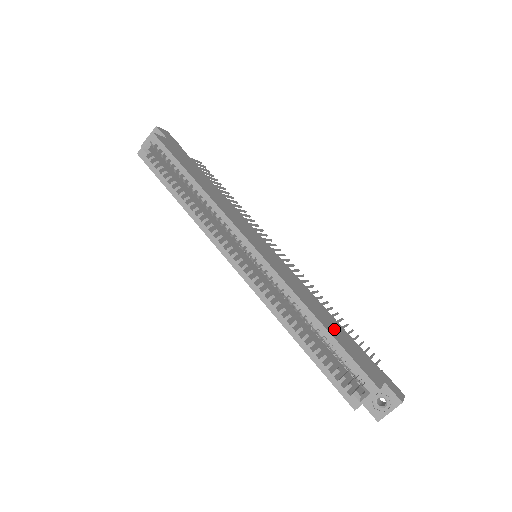
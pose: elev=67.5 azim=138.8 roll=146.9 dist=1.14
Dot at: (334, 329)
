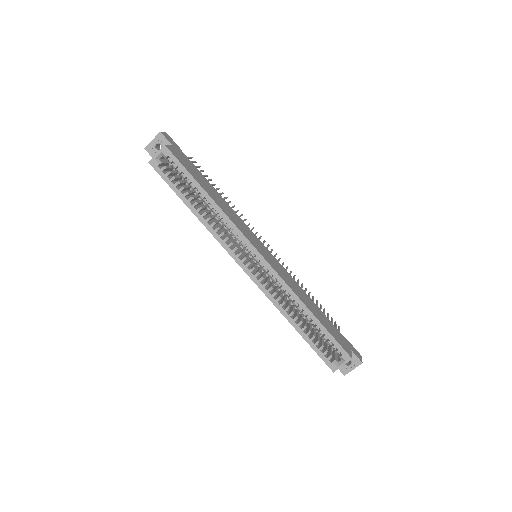
Dot at: (319, 315)
